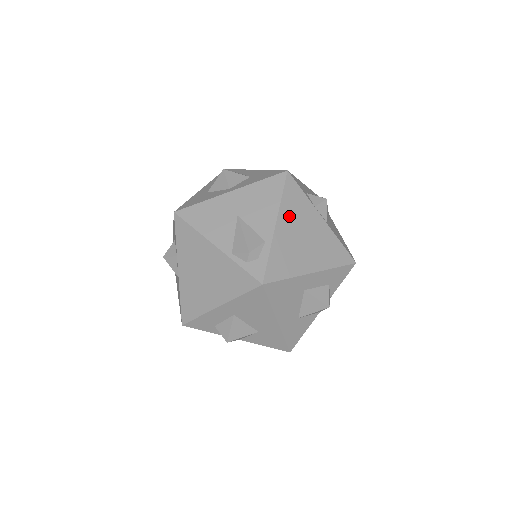
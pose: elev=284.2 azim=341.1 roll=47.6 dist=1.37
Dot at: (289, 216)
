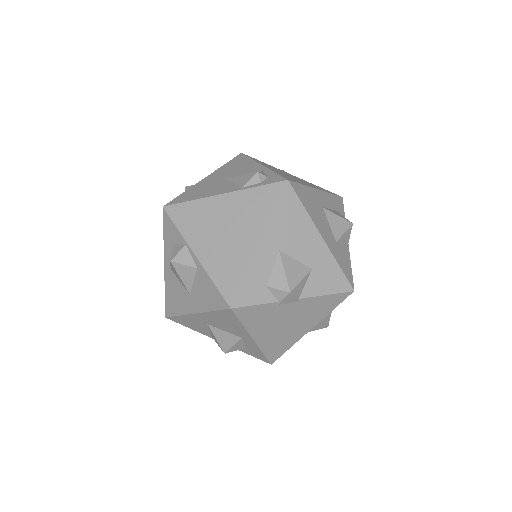
Dot at: occluded
